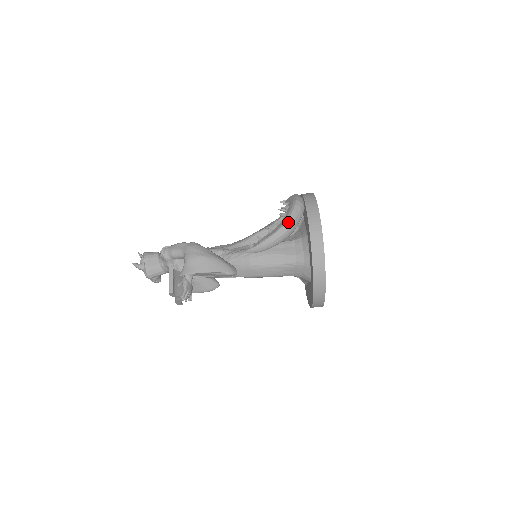
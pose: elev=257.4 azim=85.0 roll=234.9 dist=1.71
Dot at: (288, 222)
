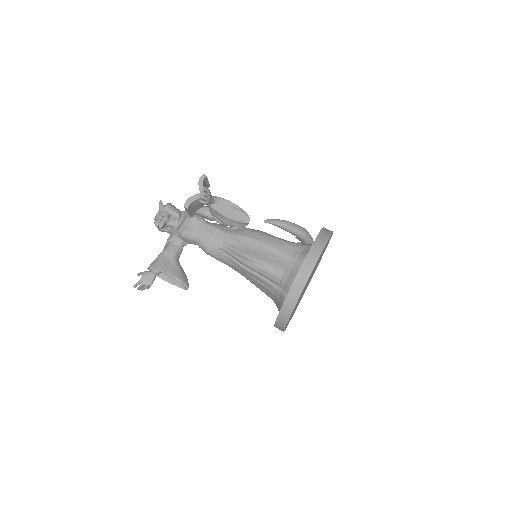
Dot at: (305, 229)
